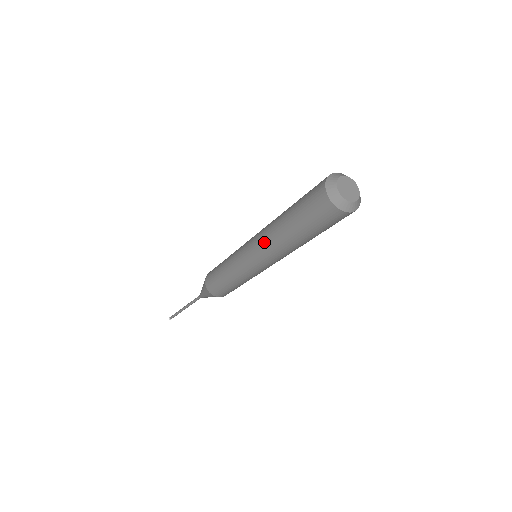
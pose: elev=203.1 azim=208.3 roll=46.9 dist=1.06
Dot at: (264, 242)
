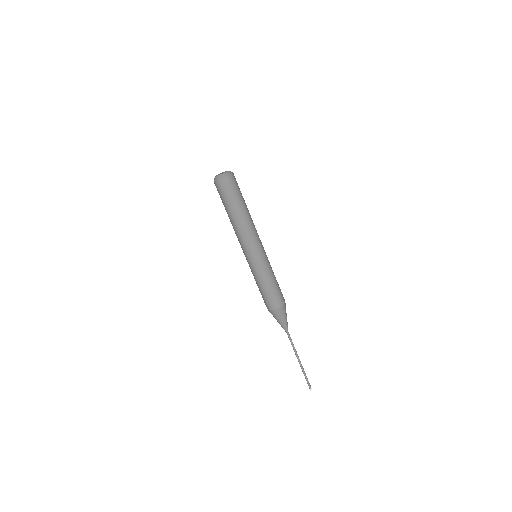
Dot at: occluded
